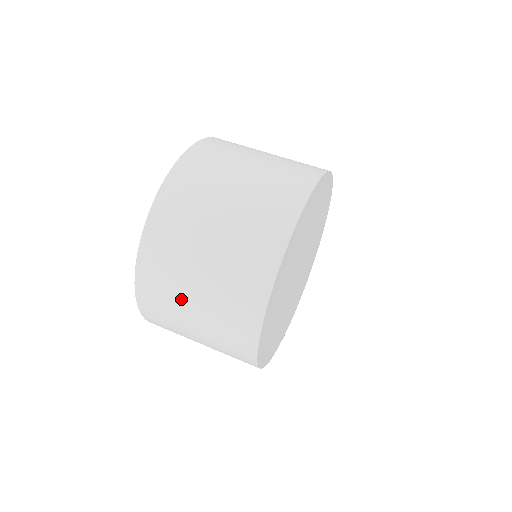
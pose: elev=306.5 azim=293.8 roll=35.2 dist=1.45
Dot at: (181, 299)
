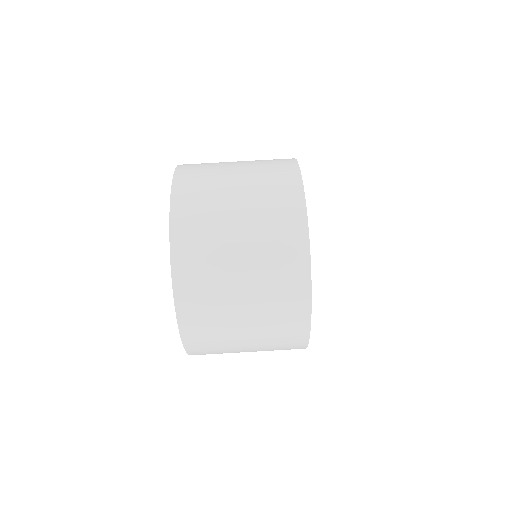
Dot at: (229, 316)
